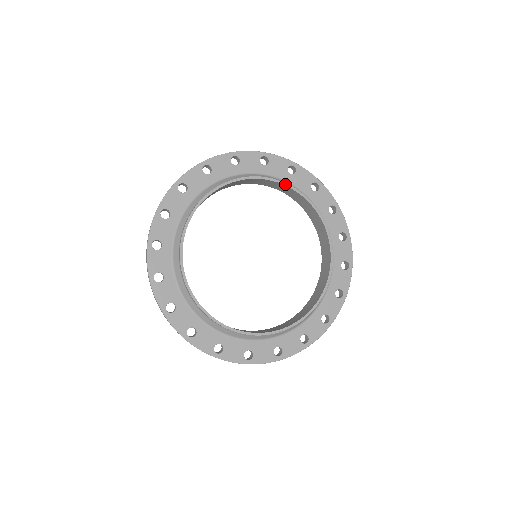
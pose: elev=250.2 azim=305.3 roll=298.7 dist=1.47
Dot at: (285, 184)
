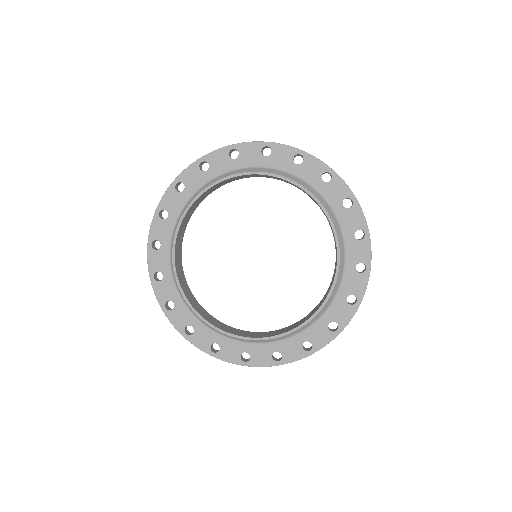
Dot at: (232, 176)
